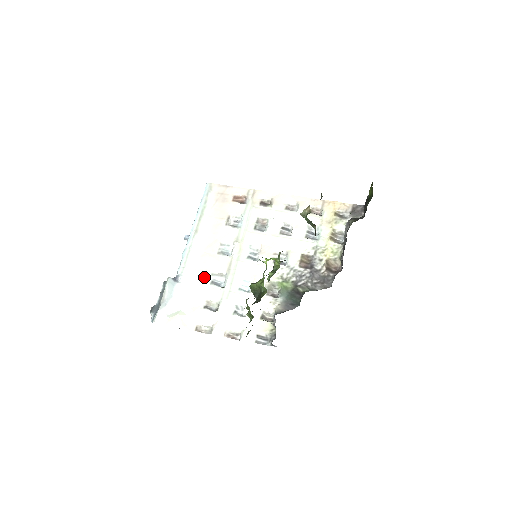
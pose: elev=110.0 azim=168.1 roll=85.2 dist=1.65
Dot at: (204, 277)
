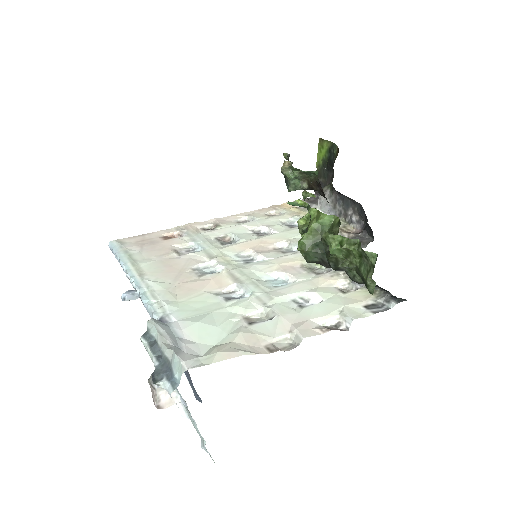
Dot at: (207, 301)
